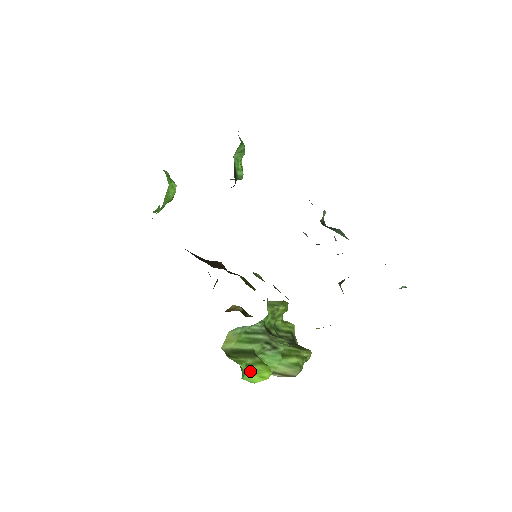
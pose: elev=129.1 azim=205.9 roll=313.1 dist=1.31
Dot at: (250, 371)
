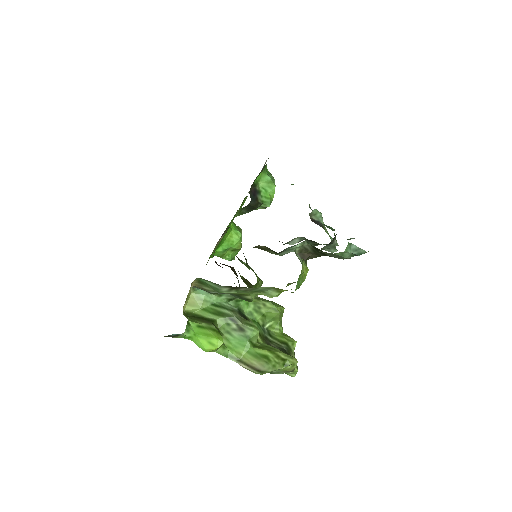
Dot at: (200, 333)
